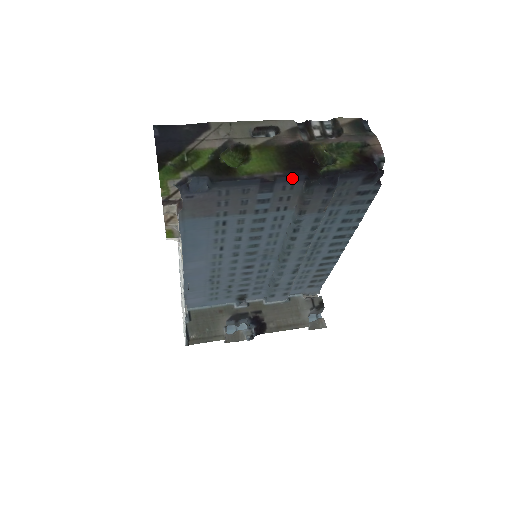
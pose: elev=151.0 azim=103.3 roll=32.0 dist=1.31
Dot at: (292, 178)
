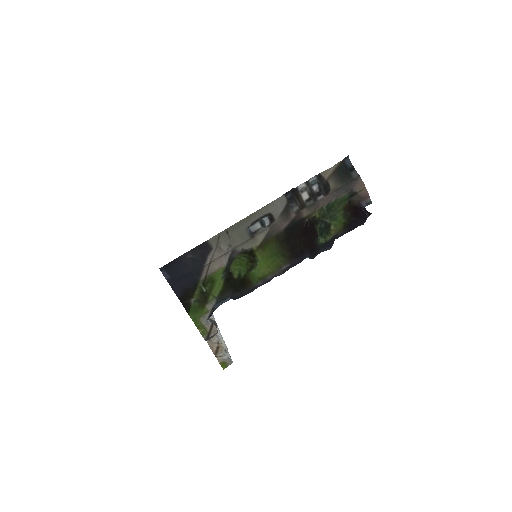
Dot at: (297, 263)
